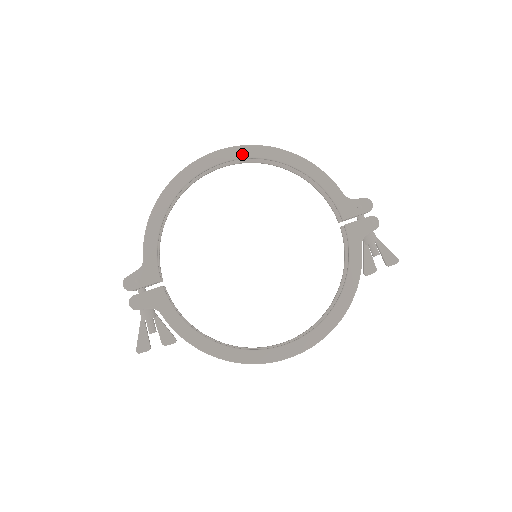
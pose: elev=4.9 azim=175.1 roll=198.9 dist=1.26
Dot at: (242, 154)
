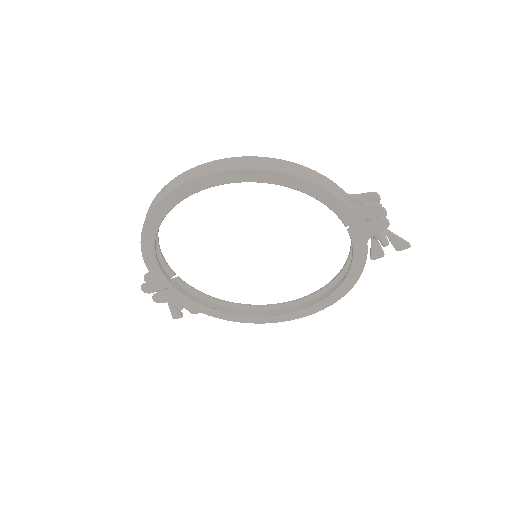
Dot at: (216, 182)
